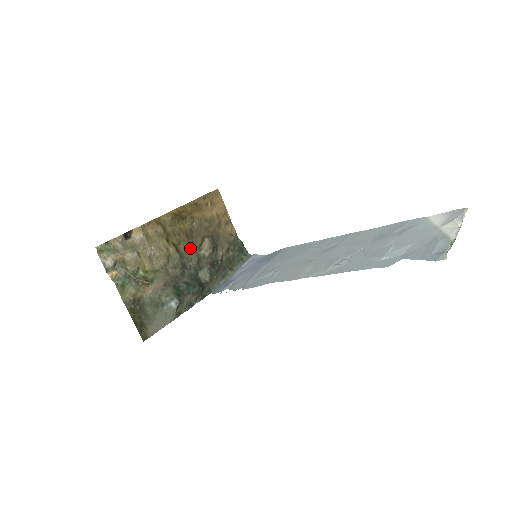
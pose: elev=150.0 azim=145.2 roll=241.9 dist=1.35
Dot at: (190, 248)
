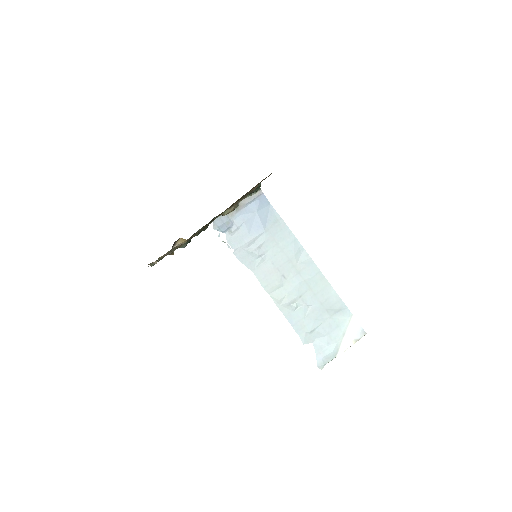
Dot at: occluded
